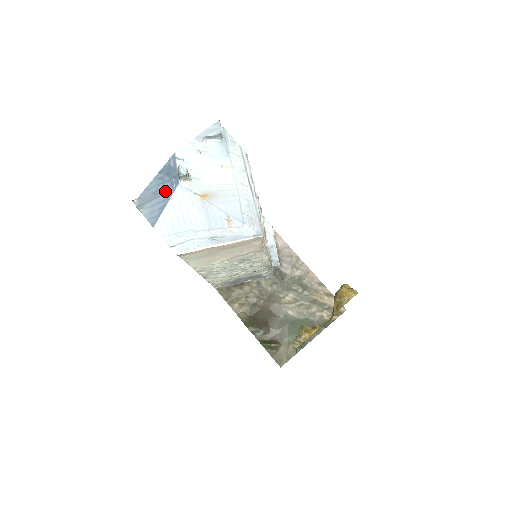
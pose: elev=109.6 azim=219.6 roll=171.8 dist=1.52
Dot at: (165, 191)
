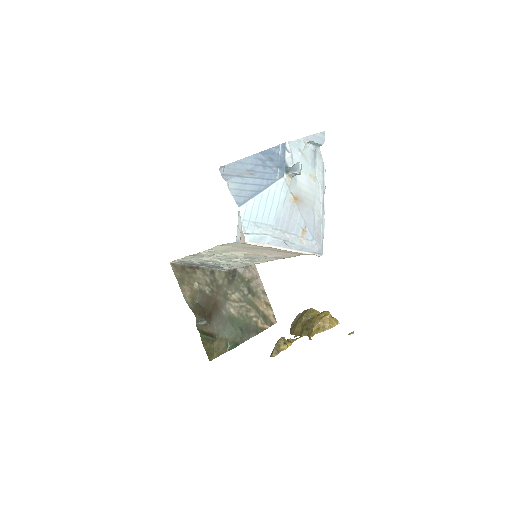
Dot at: (264, 176)
